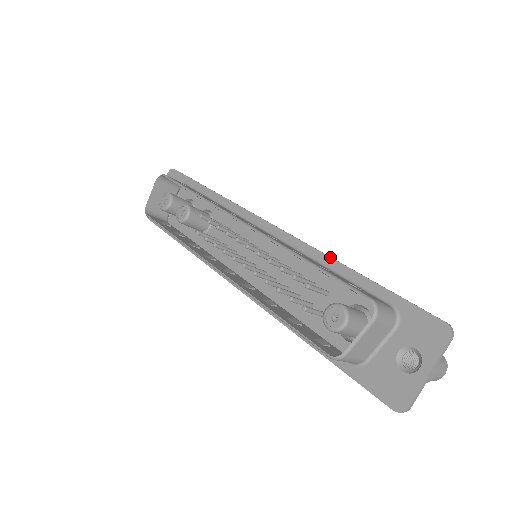
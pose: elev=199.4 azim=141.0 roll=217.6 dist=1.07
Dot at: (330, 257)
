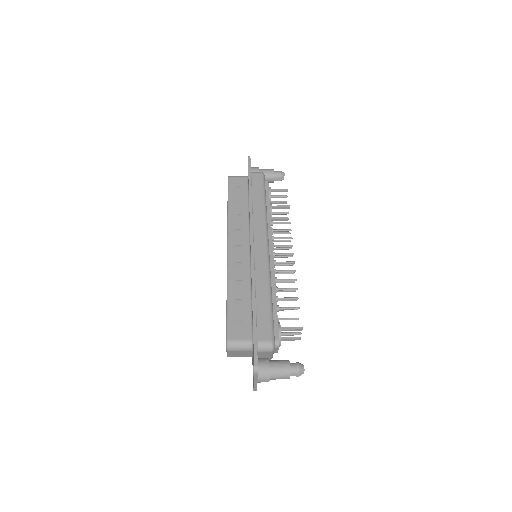
Dot at: (252, 290)
